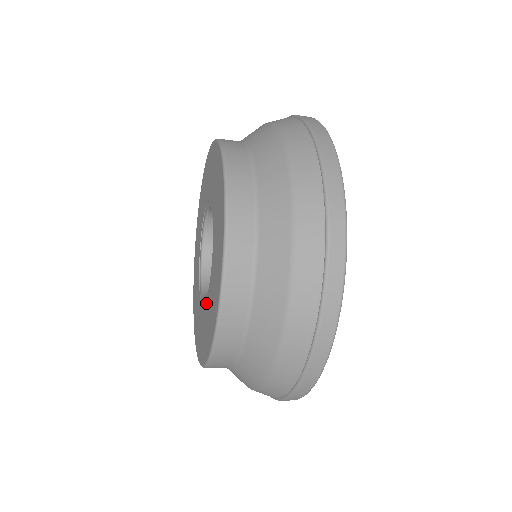
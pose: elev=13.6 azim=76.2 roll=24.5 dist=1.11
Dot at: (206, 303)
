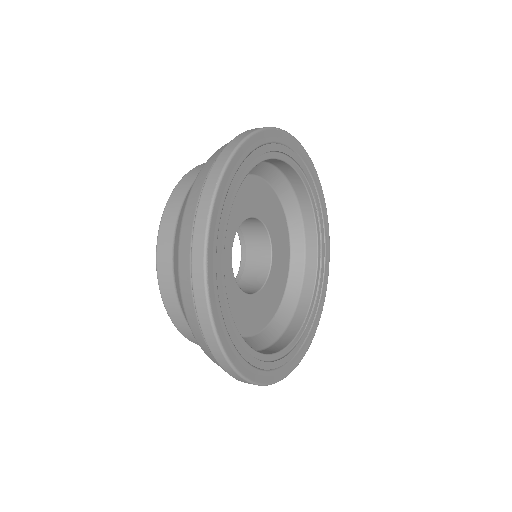
Dot at: occluded
